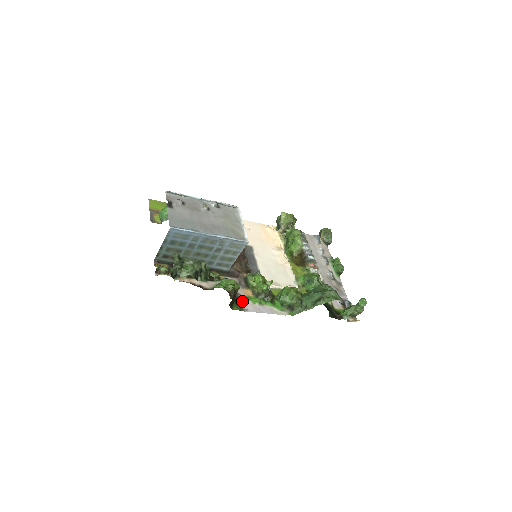
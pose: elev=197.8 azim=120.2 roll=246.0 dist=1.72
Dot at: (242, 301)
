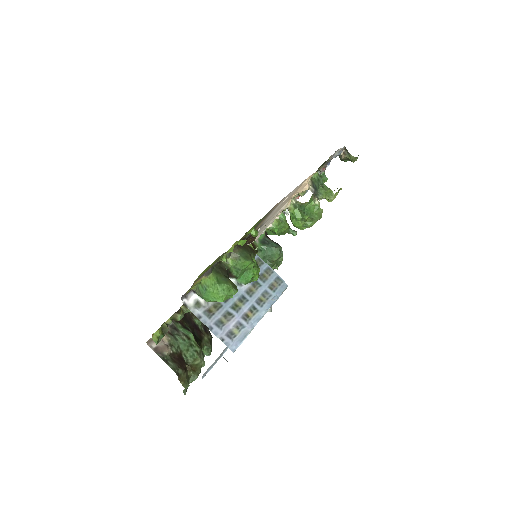
Dot at: occluded
